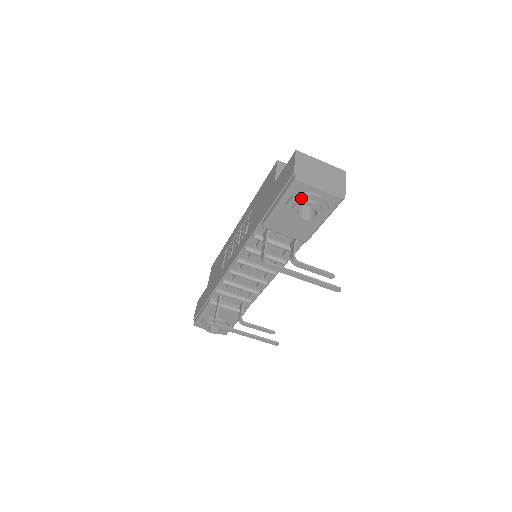
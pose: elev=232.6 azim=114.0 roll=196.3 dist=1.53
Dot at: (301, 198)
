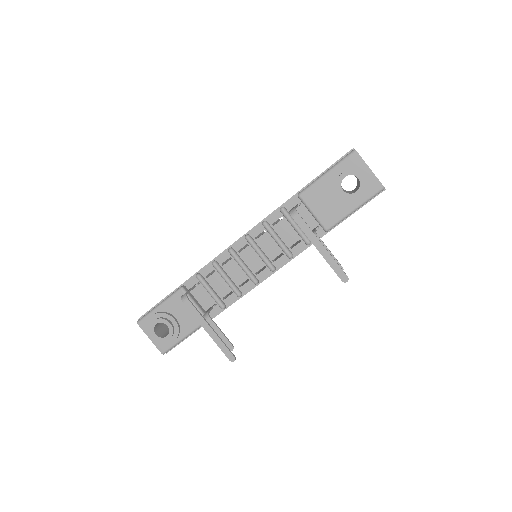
Dot at: (352, 168)
